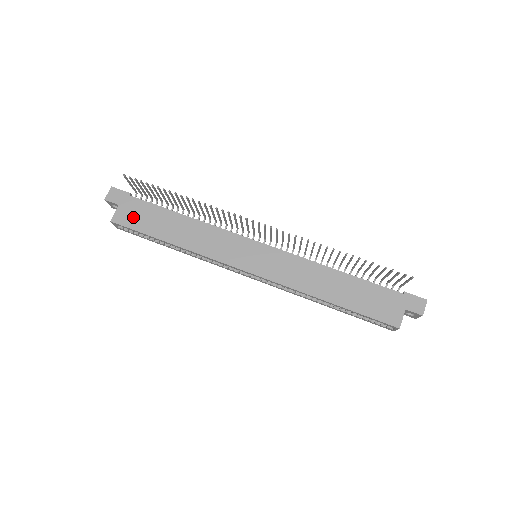
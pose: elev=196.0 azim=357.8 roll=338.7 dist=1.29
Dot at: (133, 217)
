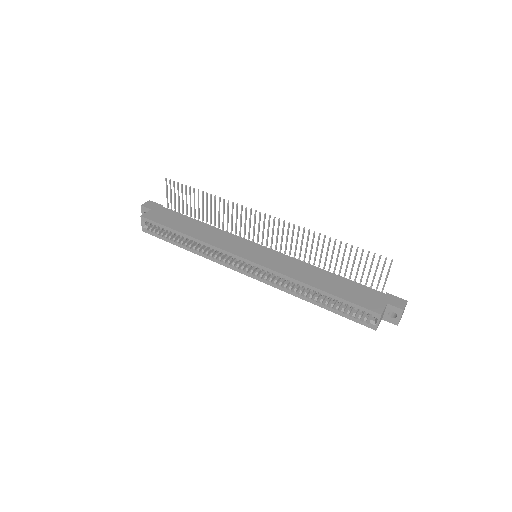
Dot at: (160, 217)
